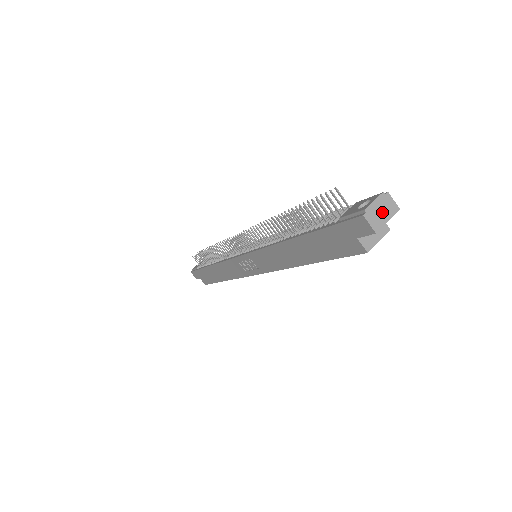
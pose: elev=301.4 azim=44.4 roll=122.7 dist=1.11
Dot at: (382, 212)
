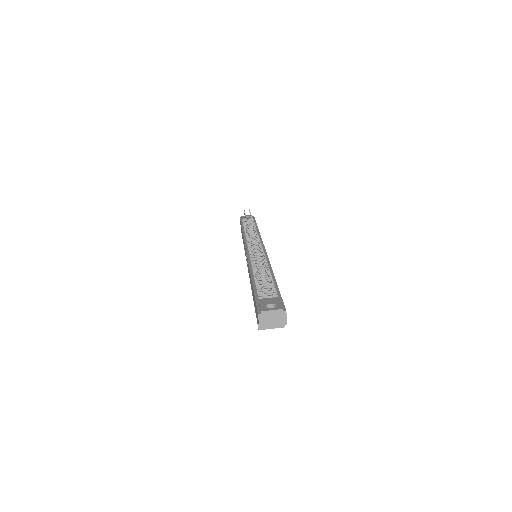
Dot at: (273, 319)
